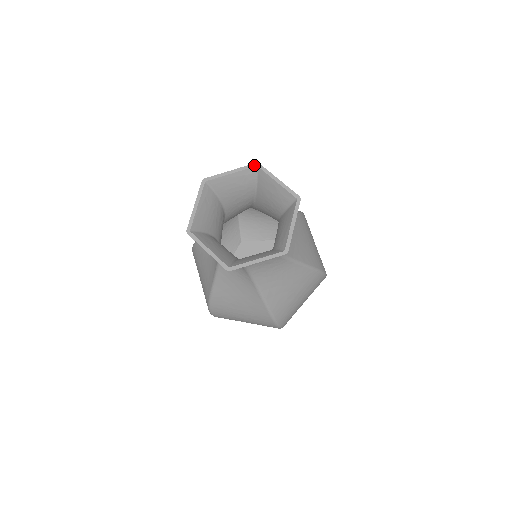
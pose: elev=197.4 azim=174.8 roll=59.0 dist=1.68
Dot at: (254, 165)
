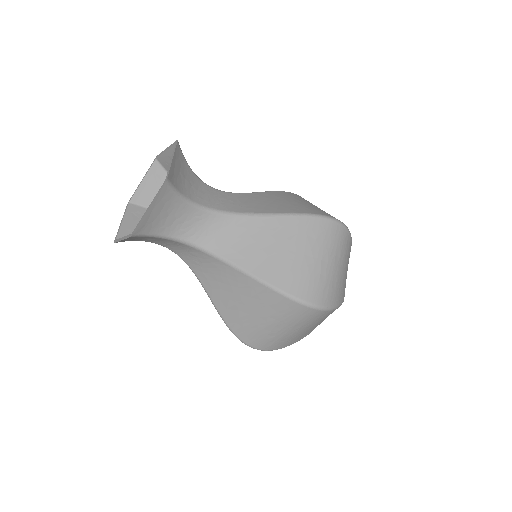
Dot at: (154, 160)
